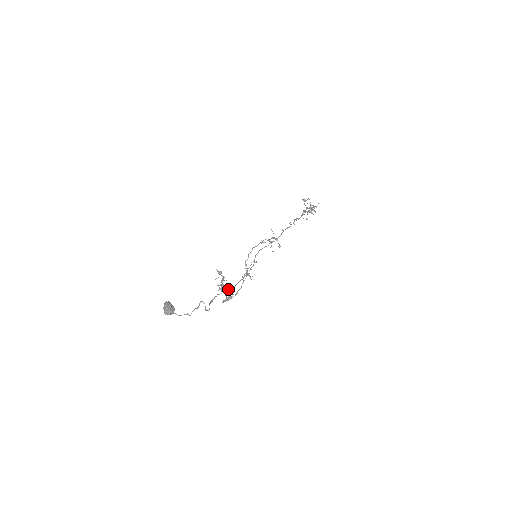
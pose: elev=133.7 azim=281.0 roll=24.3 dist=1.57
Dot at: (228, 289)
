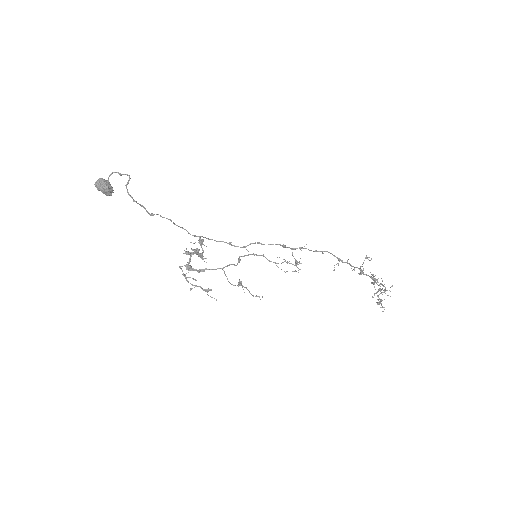
Dot at: occluded
